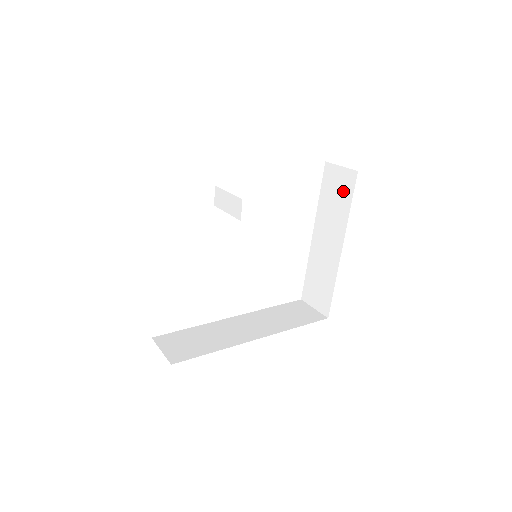
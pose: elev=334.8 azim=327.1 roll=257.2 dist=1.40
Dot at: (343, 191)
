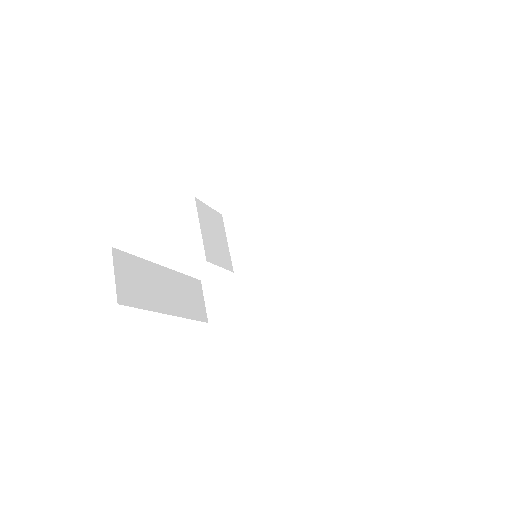
Dot at: occluded
